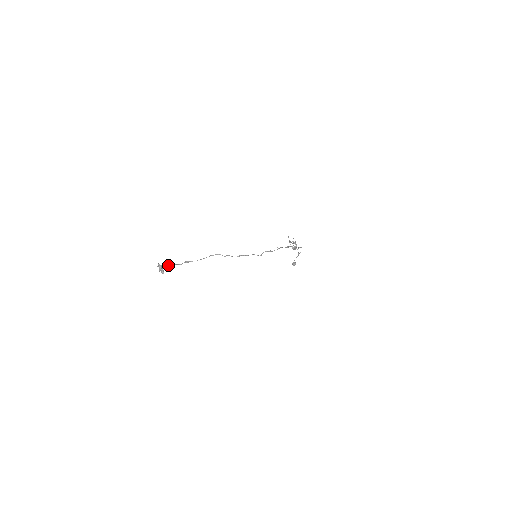
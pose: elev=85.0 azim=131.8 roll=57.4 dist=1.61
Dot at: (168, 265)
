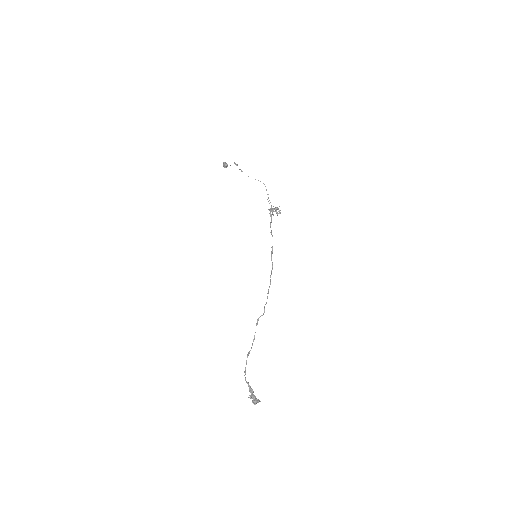
Dot at: (248, 384)
